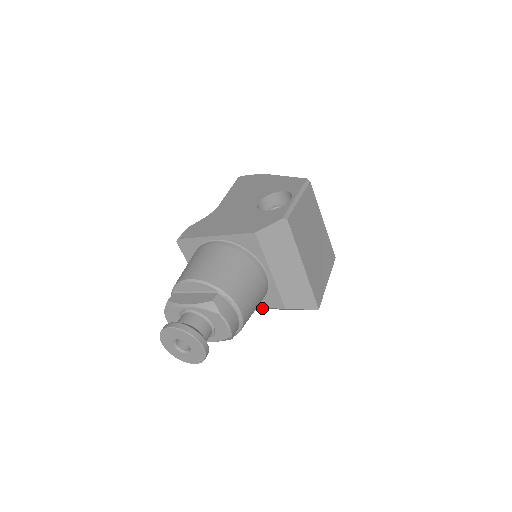
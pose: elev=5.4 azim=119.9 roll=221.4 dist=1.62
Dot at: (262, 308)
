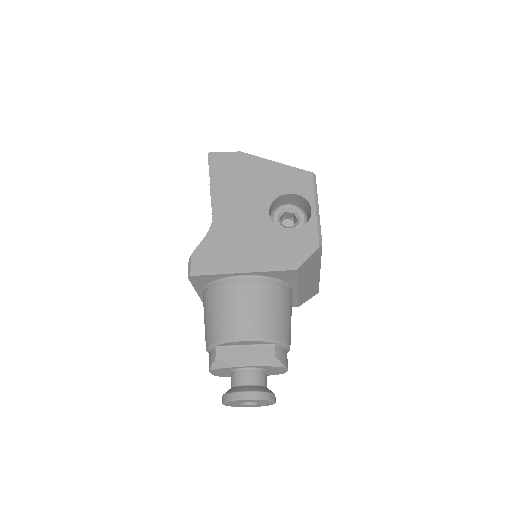
Dot at: occluded
